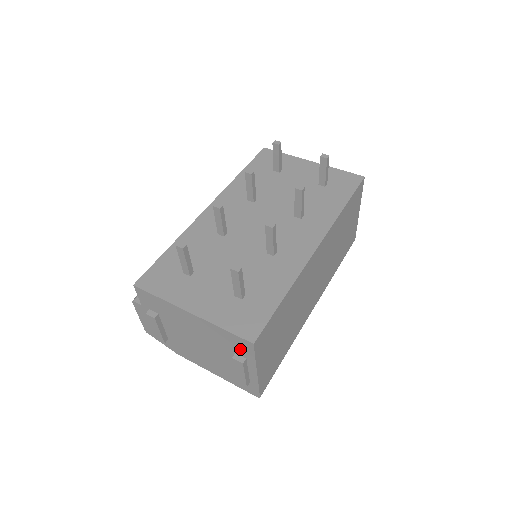
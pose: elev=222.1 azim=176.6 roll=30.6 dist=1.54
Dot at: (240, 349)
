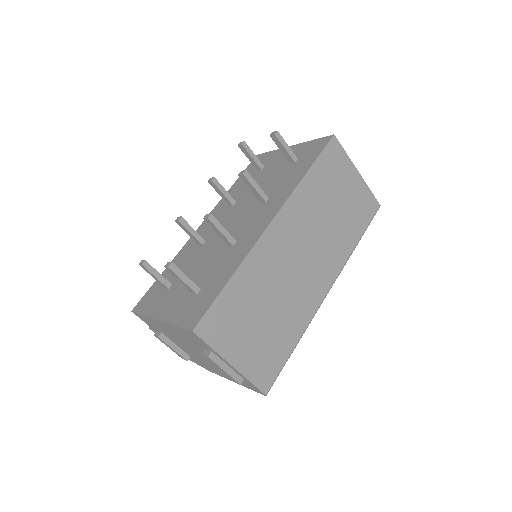
Dot at: (200, 342)
